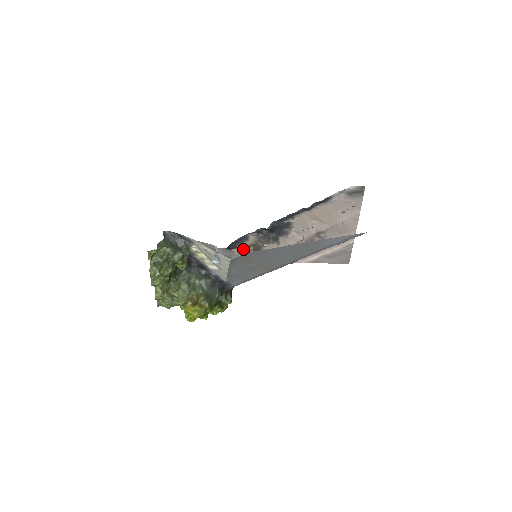
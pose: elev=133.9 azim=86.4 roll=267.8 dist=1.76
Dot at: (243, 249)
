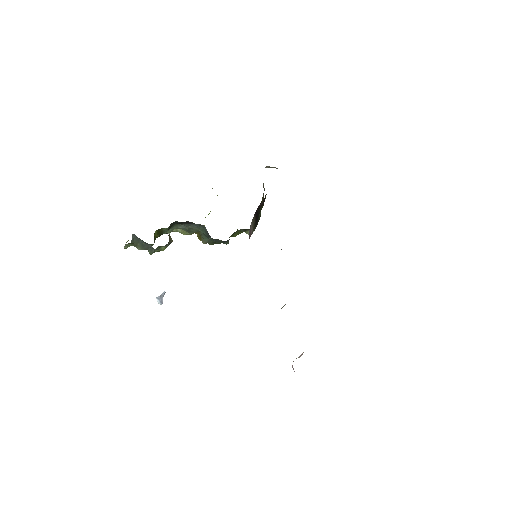
Dot at: occluded
